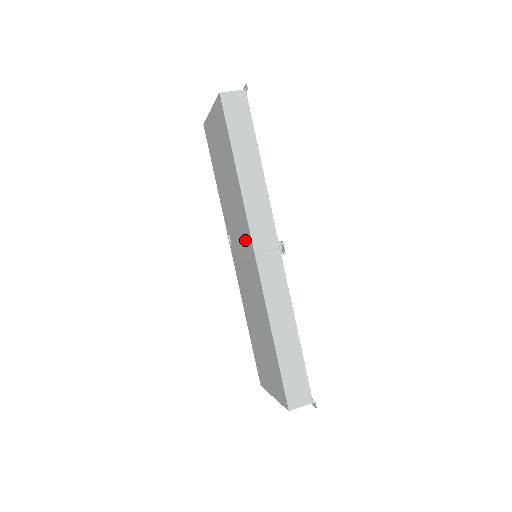
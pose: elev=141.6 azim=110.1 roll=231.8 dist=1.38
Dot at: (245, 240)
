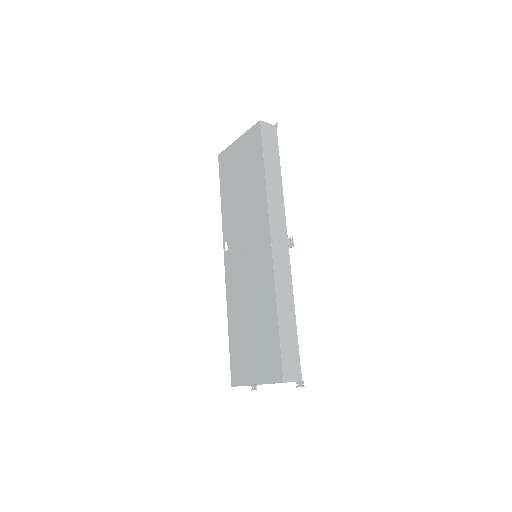
Dot at: (258, 234)
